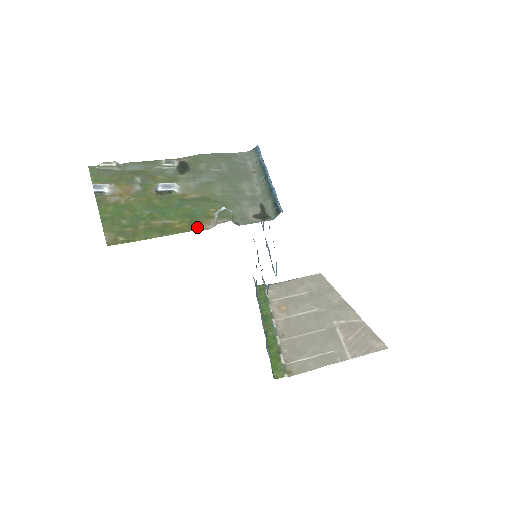
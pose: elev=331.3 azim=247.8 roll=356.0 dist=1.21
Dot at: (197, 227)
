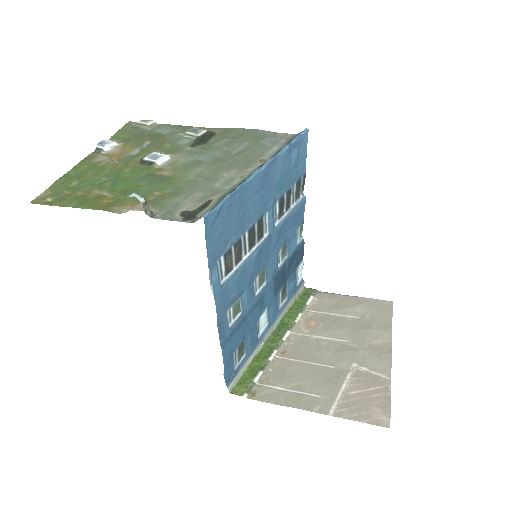
Dot at: (116, 208)
